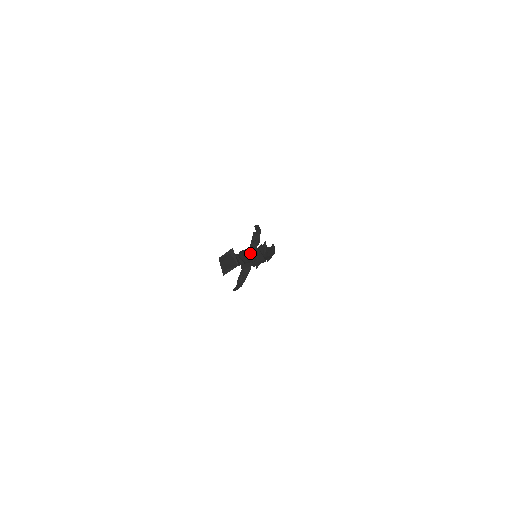
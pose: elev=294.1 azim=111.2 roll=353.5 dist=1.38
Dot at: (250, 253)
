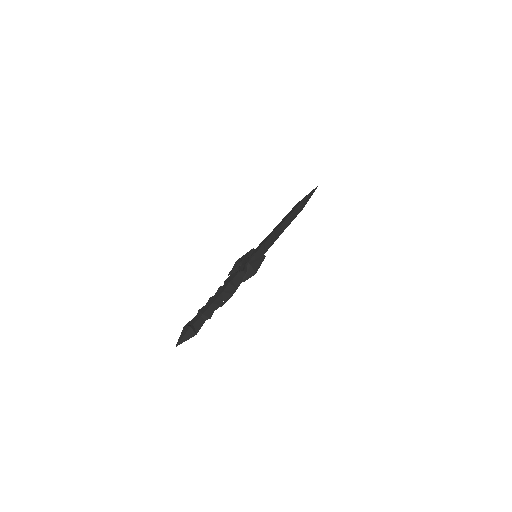
Dot at: (230, 286)
